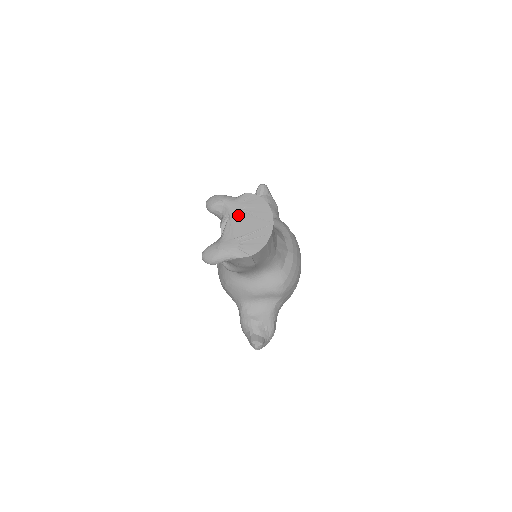
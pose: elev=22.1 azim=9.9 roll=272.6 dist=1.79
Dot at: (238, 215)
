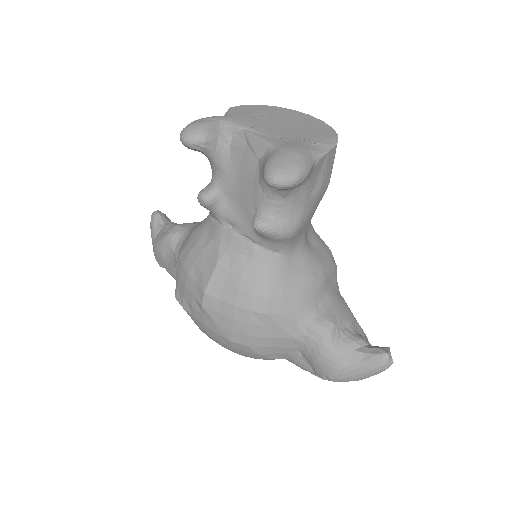
Dot at: (255, 123)
